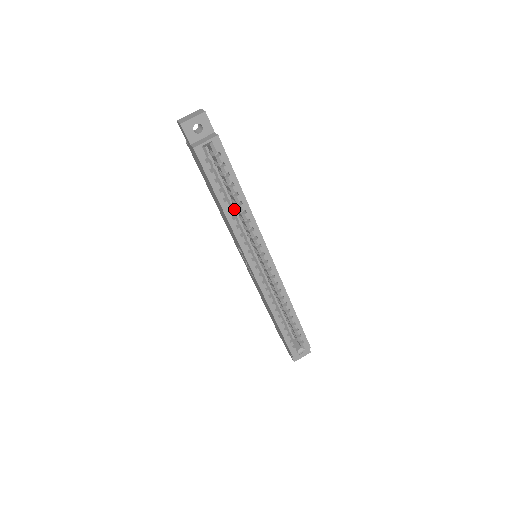
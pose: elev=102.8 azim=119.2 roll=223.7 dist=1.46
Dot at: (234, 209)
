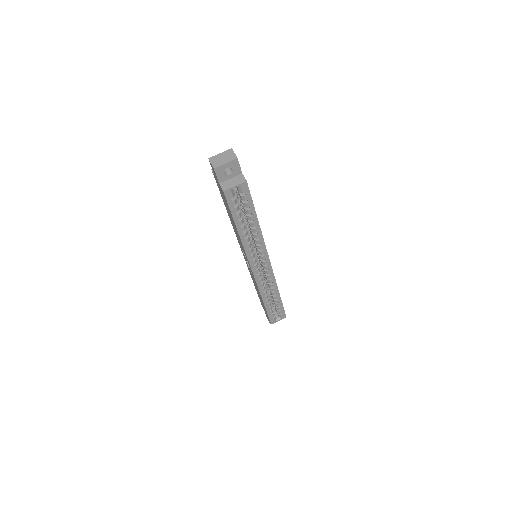
Dot at: (245, 224)
